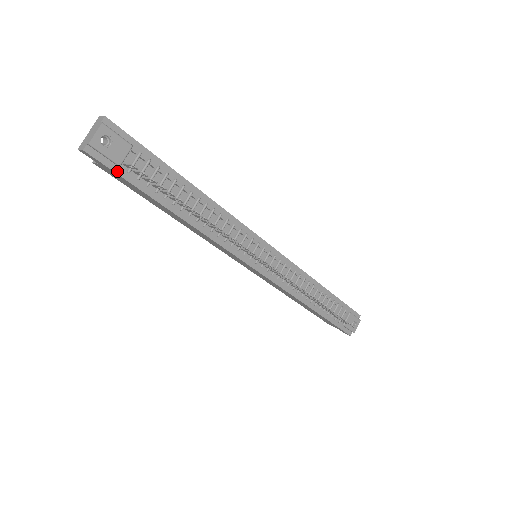
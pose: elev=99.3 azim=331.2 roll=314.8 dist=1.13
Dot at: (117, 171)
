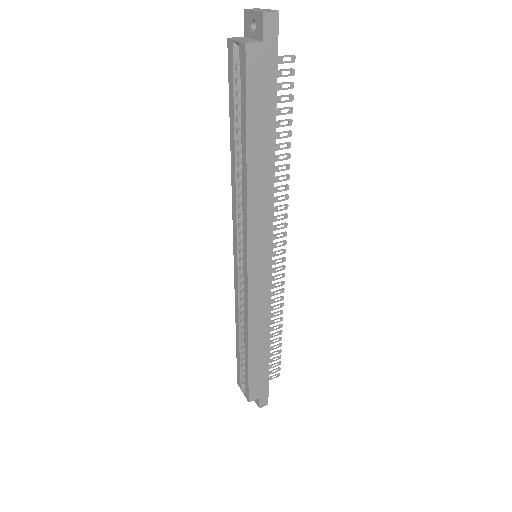
Dot at: (276, 58)
